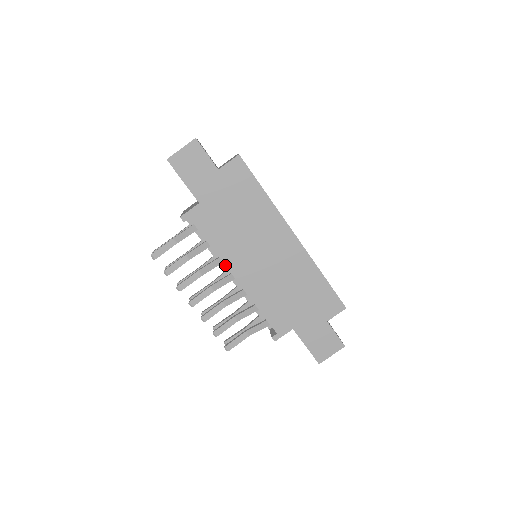
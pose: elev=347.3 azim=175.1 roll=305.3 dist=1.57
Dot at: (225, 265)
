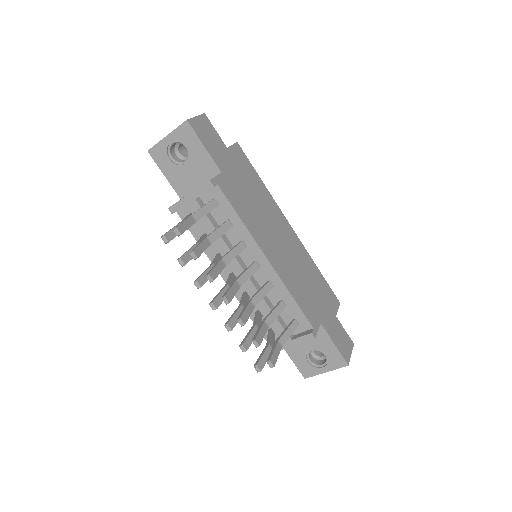
Dot at: (257, 243)
